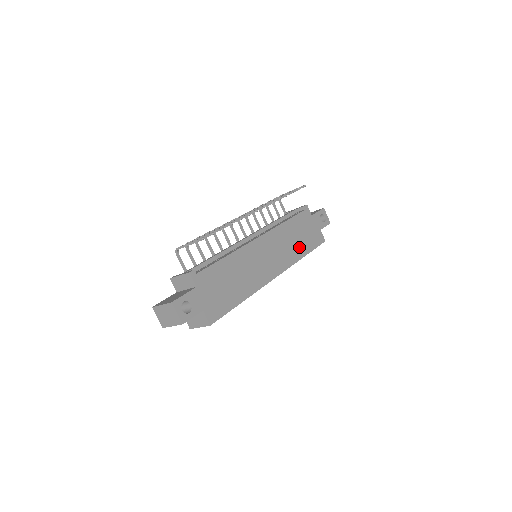
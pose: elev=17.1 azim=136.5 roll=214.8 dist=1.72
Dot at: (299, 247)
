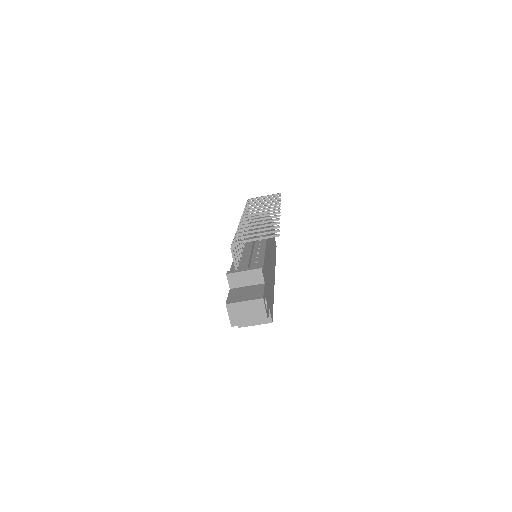
Dot at: occluded
